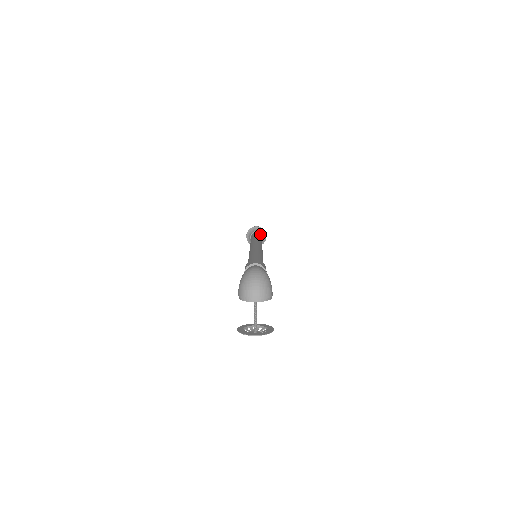
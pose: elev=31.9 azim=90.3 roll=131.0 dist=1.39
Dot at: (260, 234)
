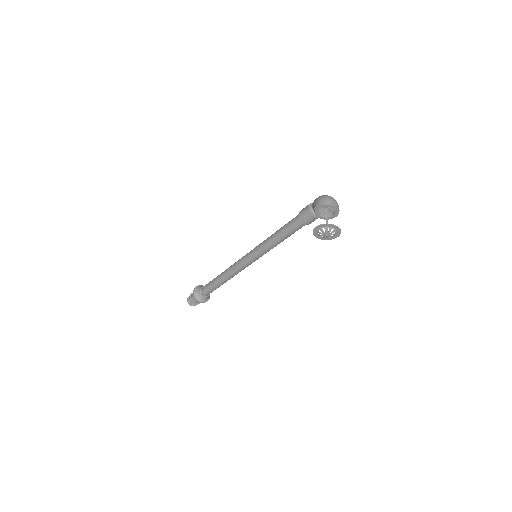
Dot at: occluded
